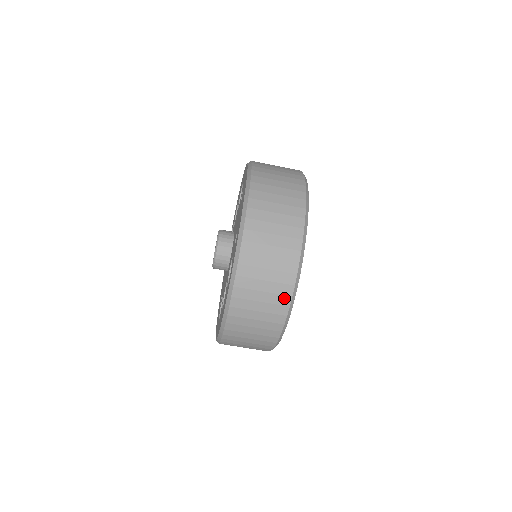
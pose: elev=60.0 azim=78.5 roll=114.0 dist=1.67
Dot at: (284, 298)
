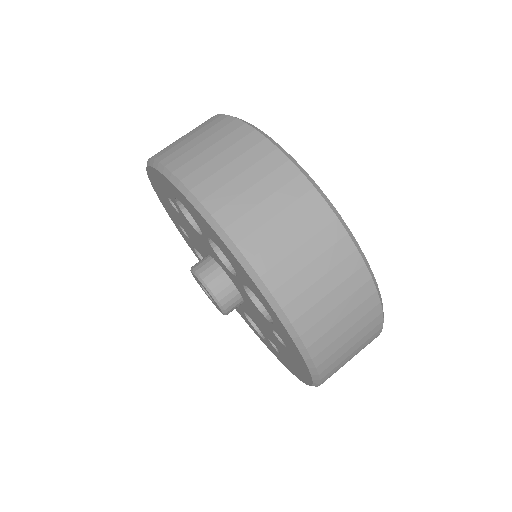
Dot at: (230, 126)
